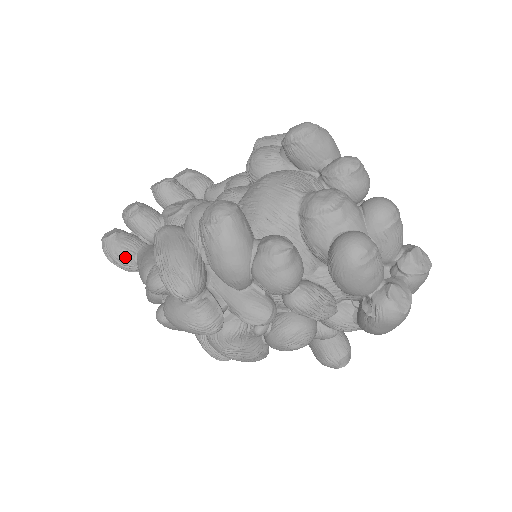
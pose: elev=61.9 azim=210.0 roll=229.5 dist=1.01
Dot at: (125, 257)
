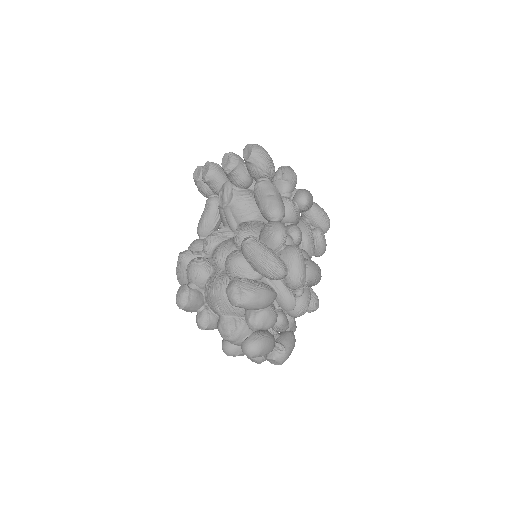
Dot at: occluded
